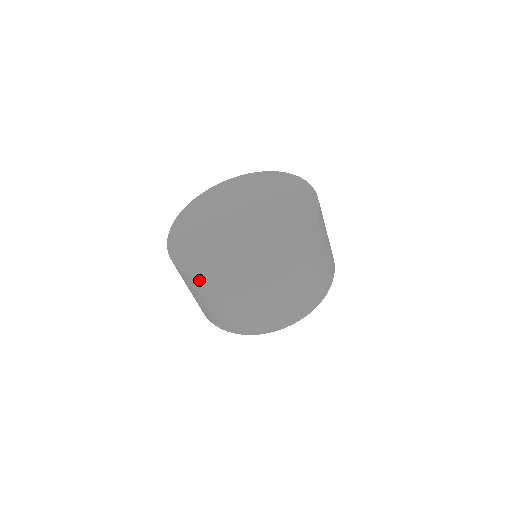
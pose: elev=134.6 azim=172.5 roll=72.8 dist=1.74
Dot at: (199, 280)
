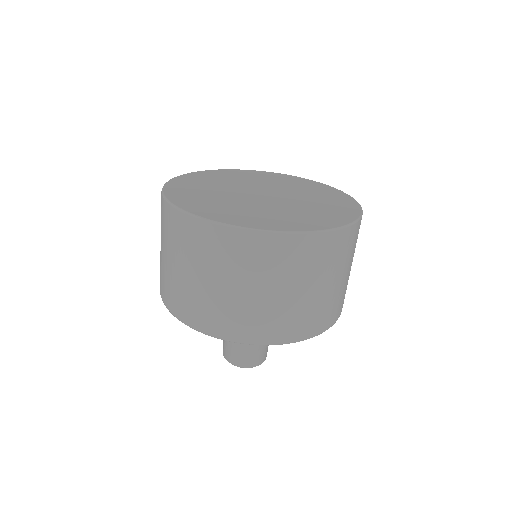
Dot at: occluded
